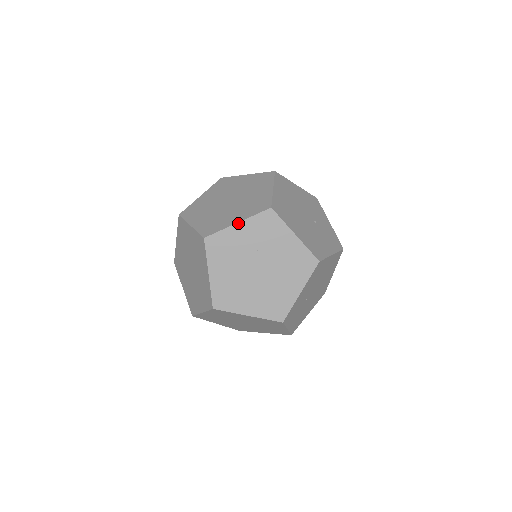
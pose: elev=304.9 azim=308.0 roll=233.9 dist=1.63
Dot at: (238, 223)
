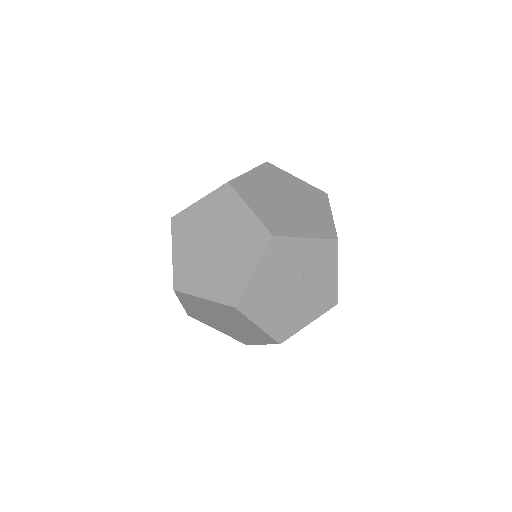
Dot at: (262, 344)
